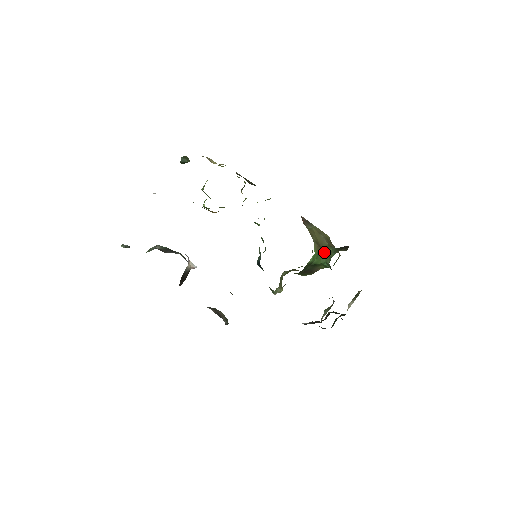
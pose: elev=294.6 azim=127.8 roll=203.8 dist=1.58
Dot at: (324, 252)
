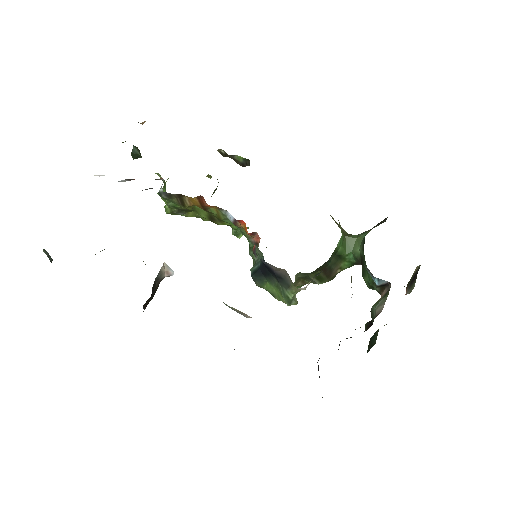
Dot at: (348, 238)
